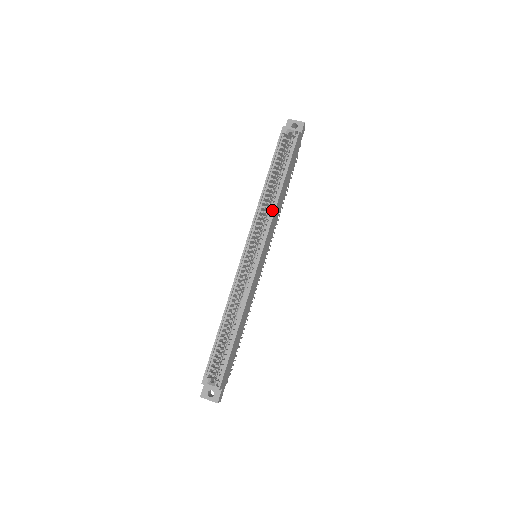
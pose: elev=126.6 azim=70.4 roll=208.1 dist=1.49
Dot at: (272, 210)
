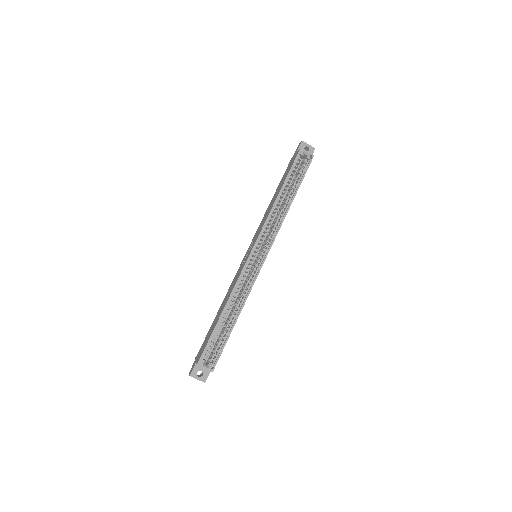
Dot at: (281, 220)
